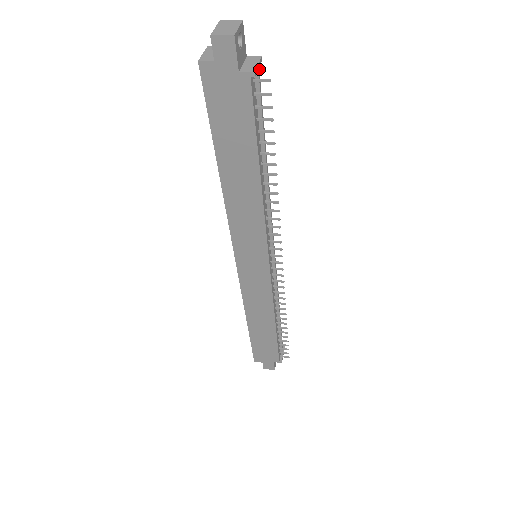
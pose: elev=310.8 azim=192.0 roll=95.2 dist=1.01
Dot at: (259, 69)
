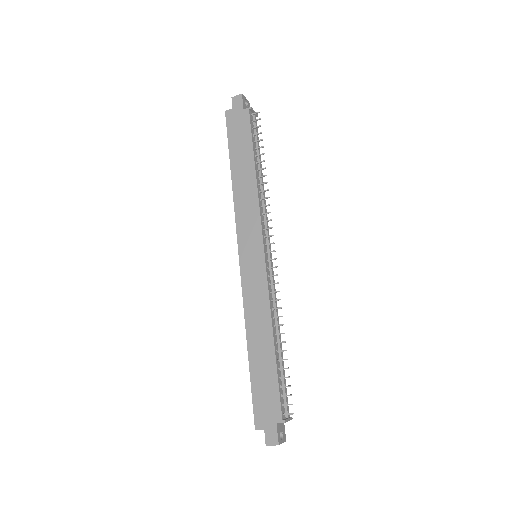
Dot at: (255, 114)
